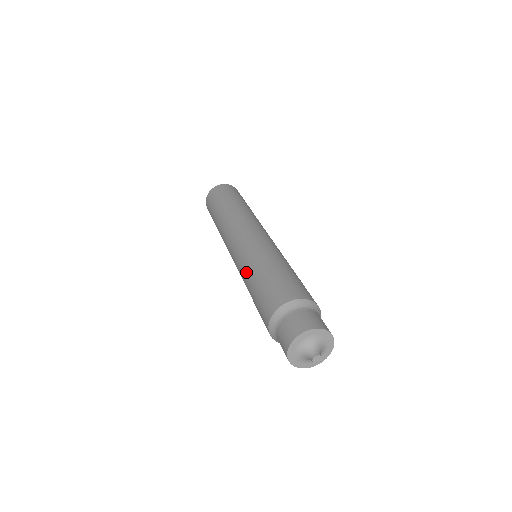
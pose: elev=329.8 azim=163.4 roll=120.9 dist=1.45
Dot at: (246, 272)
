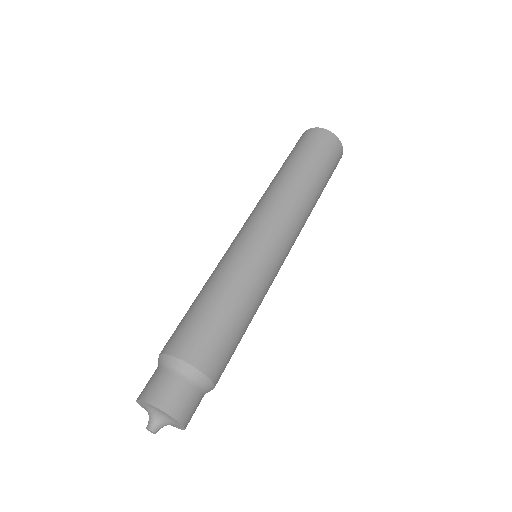
Dot at: occluded
